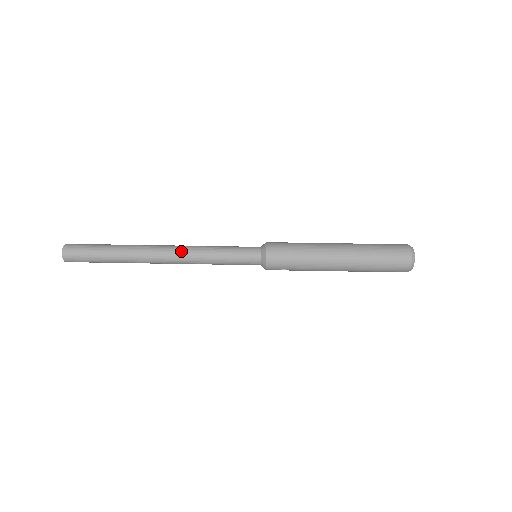
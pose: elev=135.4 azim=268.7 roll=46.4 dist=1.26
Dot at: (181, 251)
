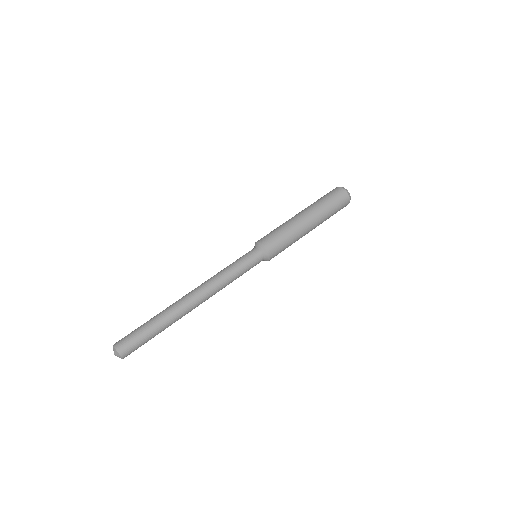
Dot at: (209, 289)
